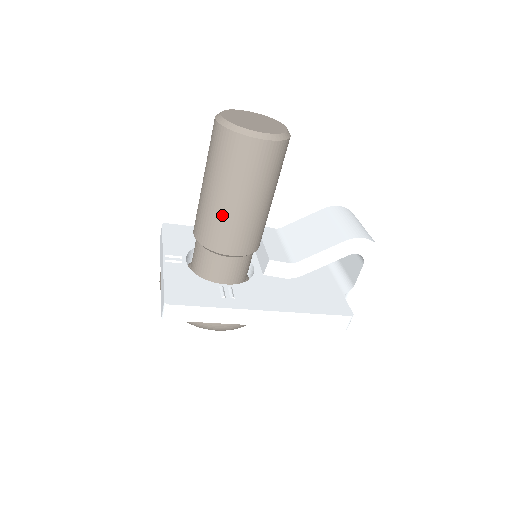
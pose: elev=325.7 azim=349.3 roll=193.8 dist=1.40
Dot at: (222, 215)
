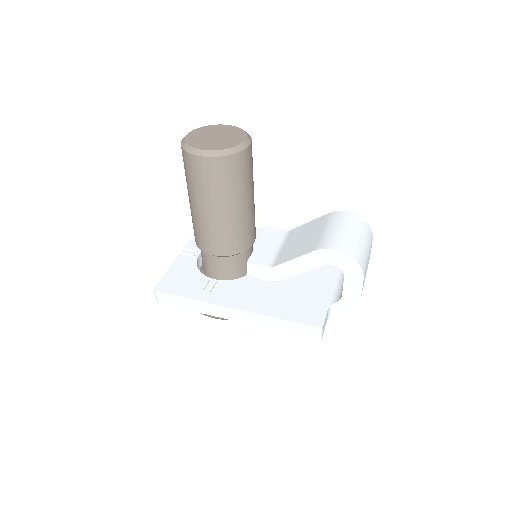
Dot at: (197, 220)
